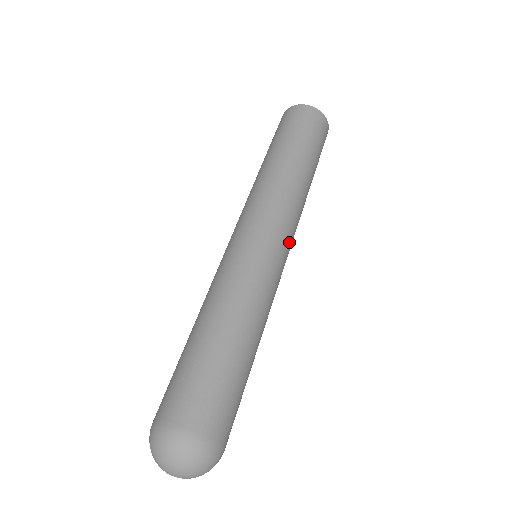
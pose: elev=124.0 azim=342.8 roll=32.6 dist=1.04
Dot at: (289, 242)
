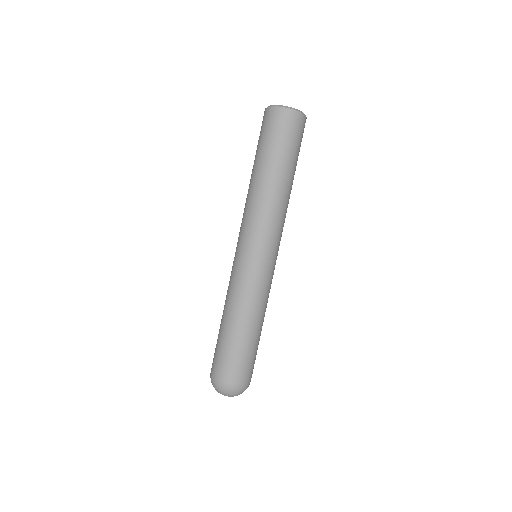
Dot at: occluded
